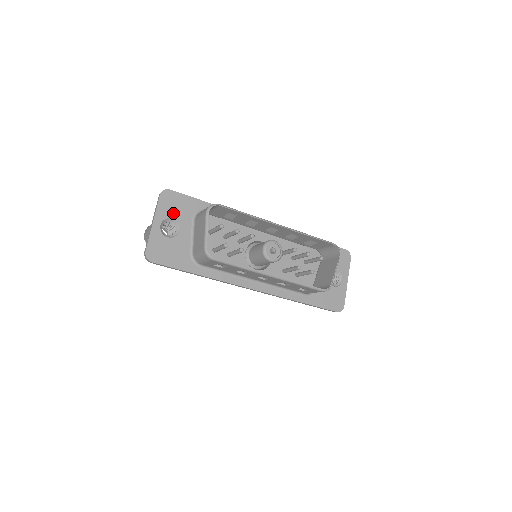
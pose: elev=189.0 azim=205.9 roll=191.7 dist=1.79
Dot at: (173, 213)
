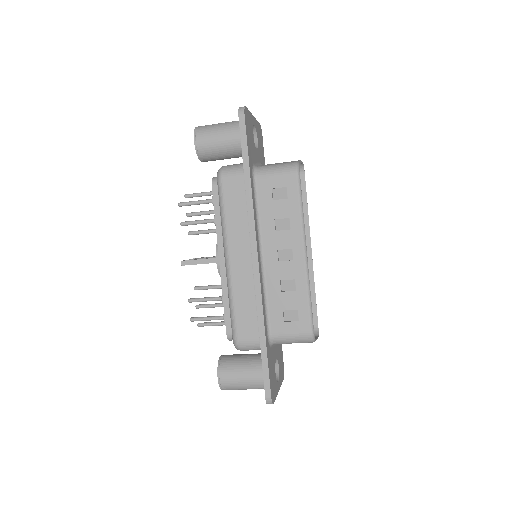
Dot at: (259, 140)
